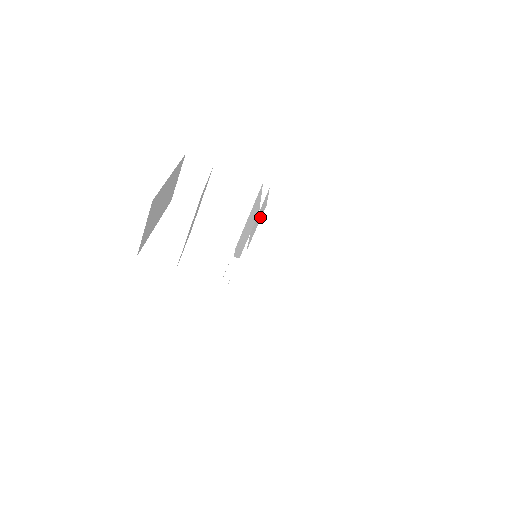
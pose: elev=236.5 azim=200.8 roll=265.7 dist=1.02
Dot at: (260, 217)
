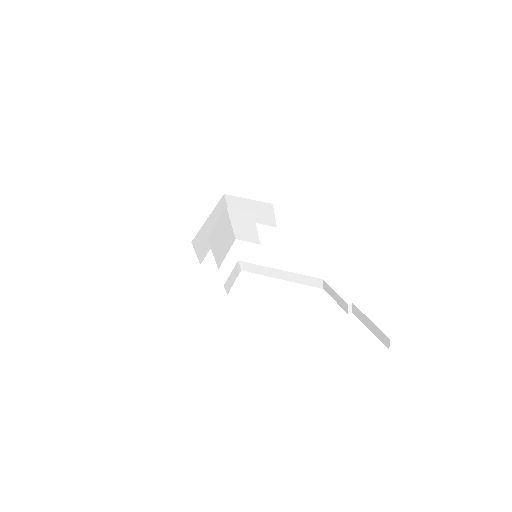
Dot at: occluded
